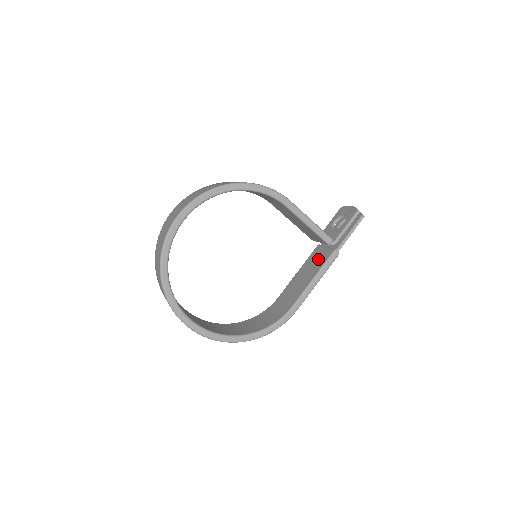
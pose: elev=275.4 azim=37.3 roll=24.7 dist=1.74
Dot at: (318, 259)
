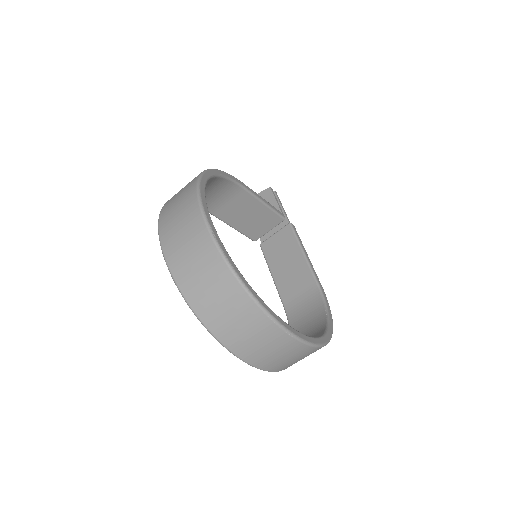
Dot at: (282, 244)
